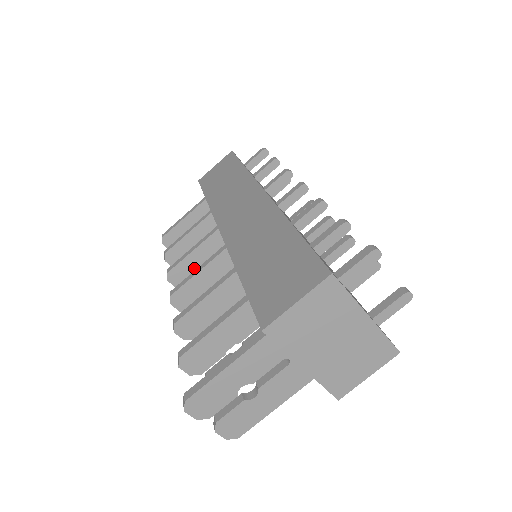
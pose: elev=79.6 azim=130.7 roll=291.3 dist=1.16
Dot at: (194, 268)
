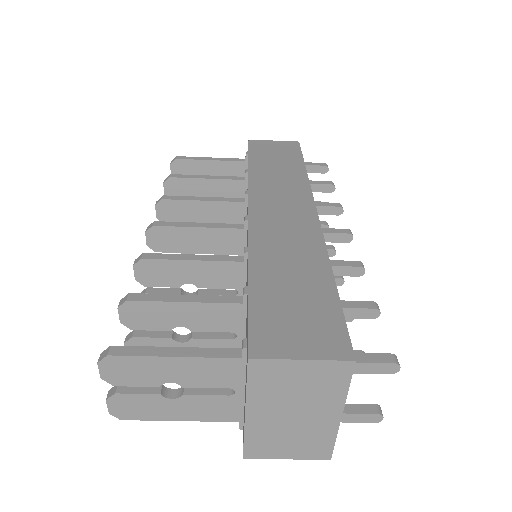
Dot at: (188, 215)
